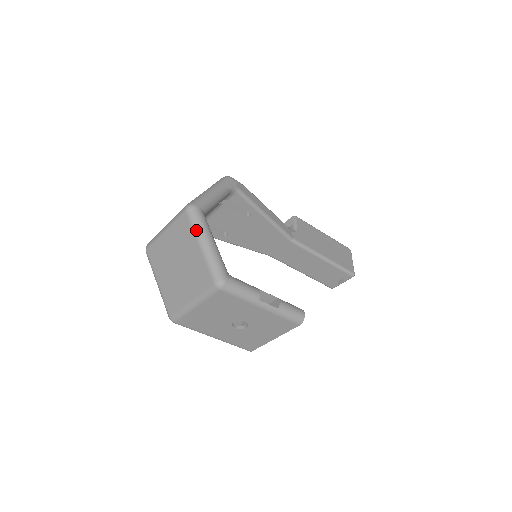
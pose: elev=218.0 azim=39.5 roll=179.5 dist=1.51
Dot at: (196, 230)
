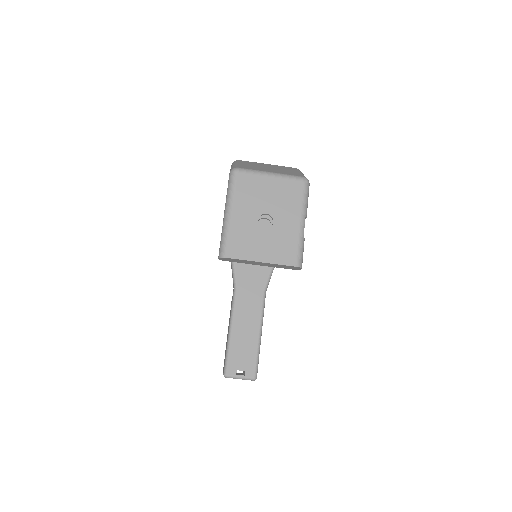
Dot at: occluded
